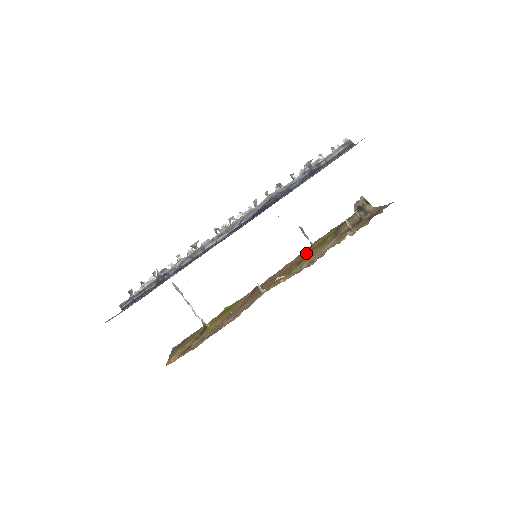
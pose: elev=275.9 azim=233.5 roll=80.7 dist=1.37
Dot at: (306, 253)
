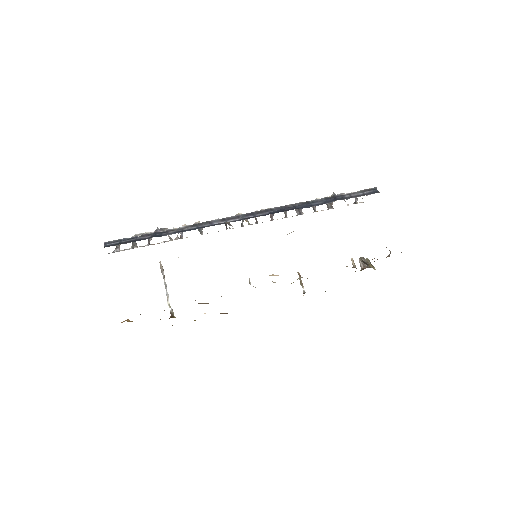
Dot at: occluded
